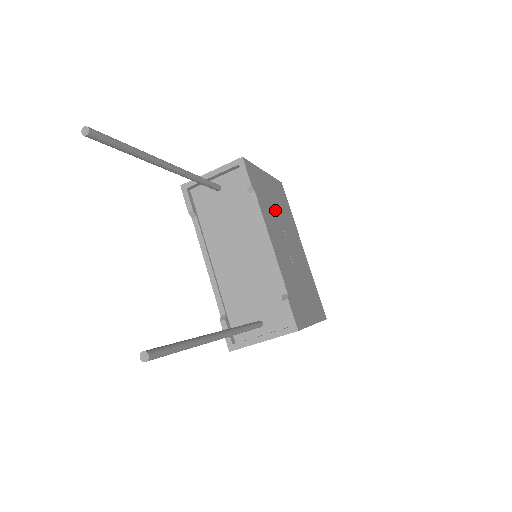
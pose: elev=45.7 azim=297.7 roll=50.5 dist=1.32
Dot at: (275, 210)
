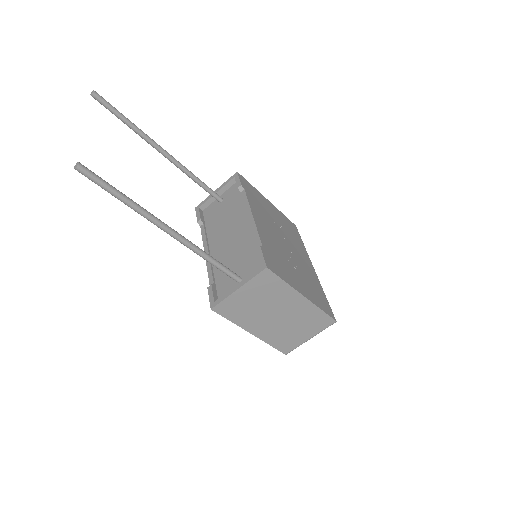
Dot at: (273, 219)
